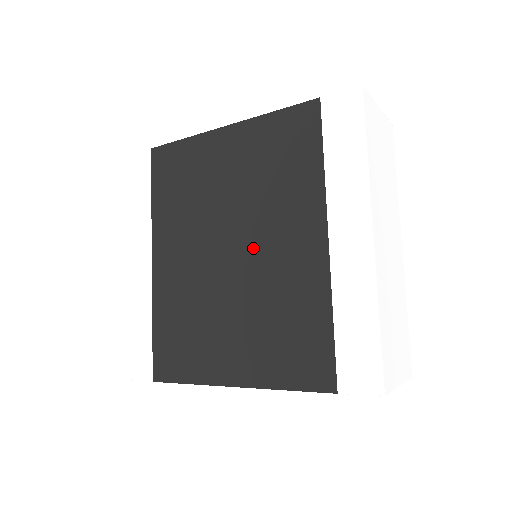
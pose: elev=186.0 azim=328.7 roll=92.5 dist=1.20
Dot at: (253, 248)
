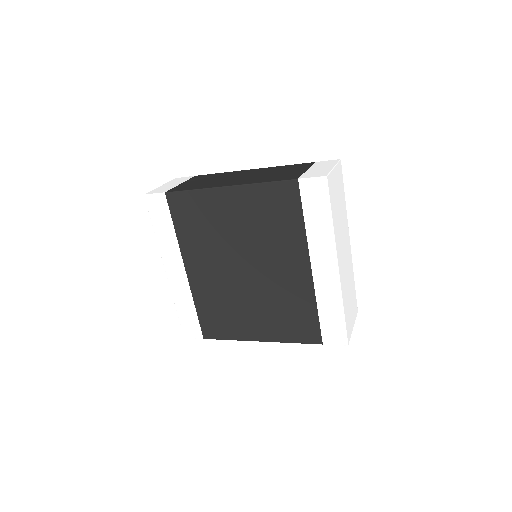
Dot at: (261, 269)
